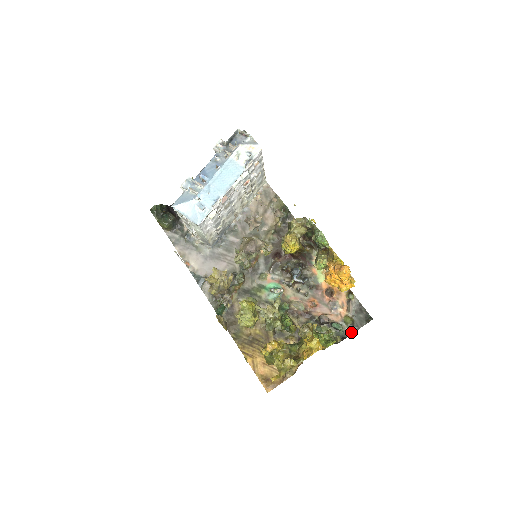
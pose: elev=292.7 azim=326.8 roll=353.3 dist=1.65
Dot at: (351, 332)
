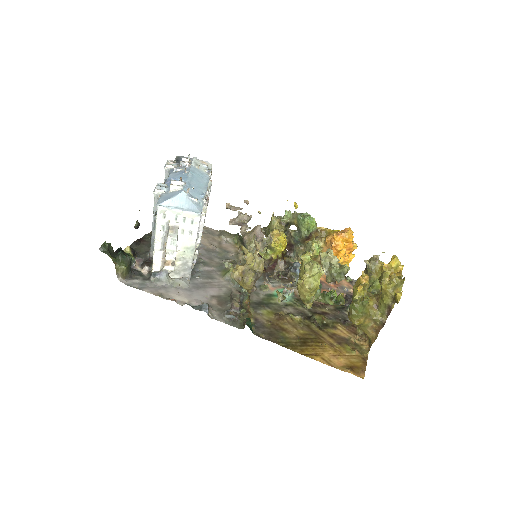
Dot at: occluded
